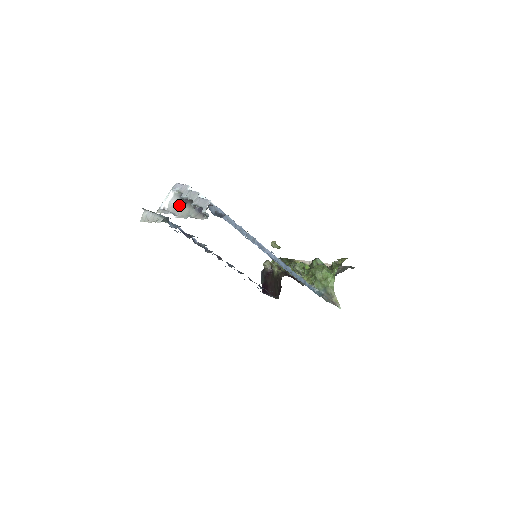
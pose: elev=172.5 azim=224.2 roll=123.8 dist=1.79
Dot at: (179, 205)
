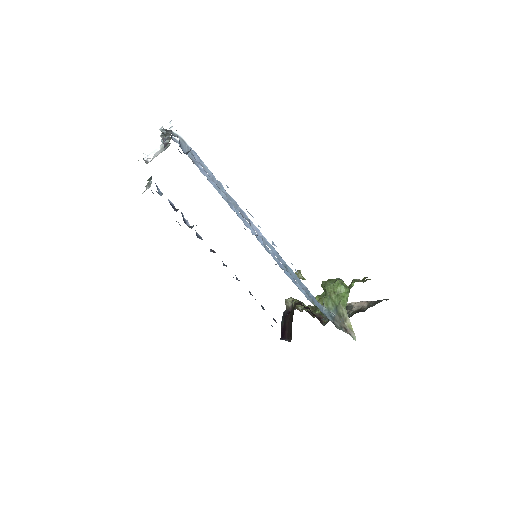
Dot at: occluded
